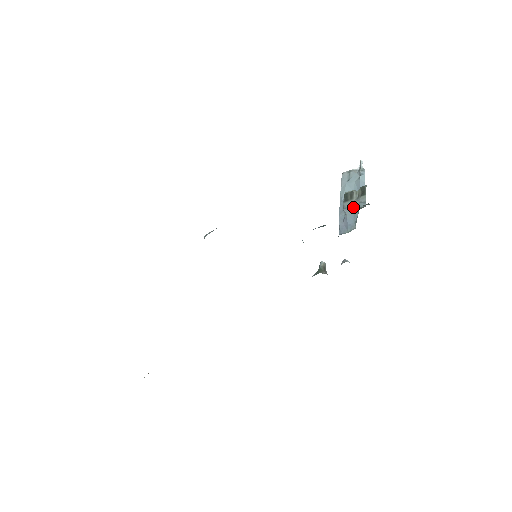
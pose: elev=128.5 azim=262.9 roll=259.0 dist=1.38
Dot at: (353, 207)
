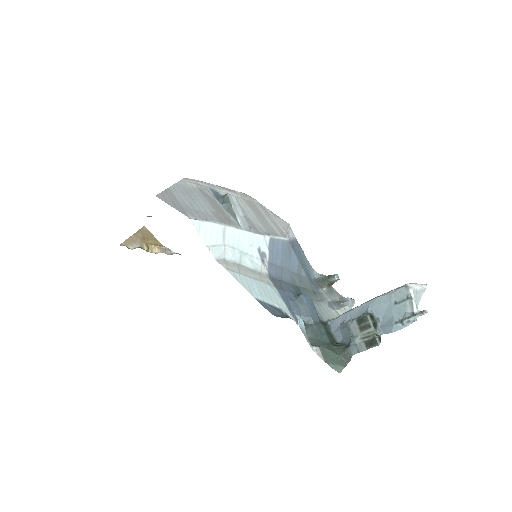
Dot at: (351, 337)
